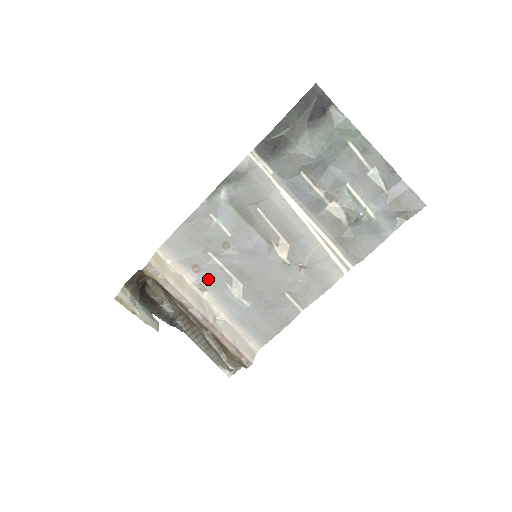
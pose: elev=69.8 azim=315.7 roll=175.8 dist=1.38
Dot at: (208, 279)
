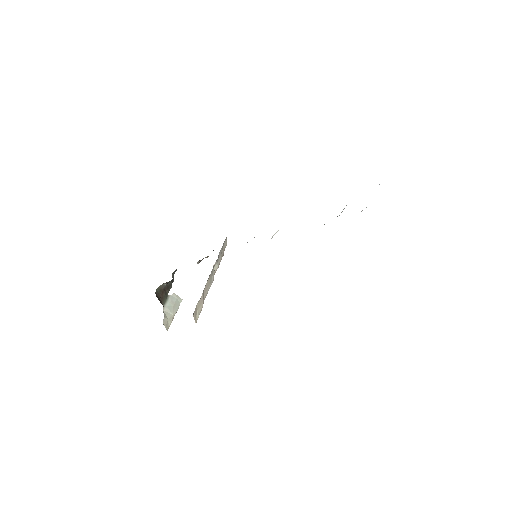
Dot at: occluded
